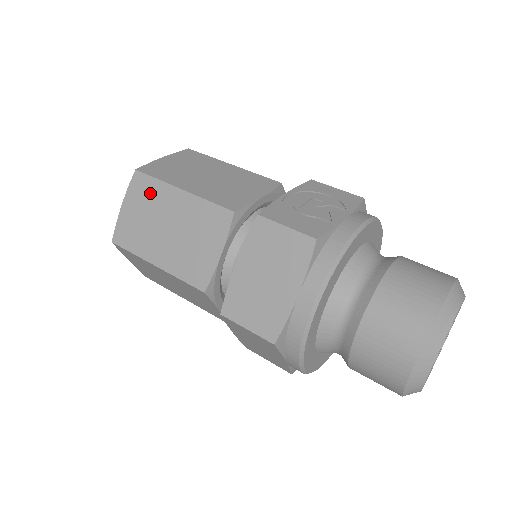
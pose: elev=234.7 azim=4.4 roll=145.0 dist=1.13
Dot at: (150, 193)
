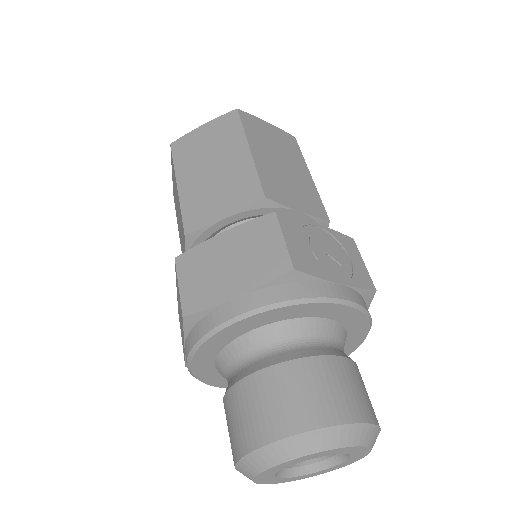
Dot at: (228, 133)
